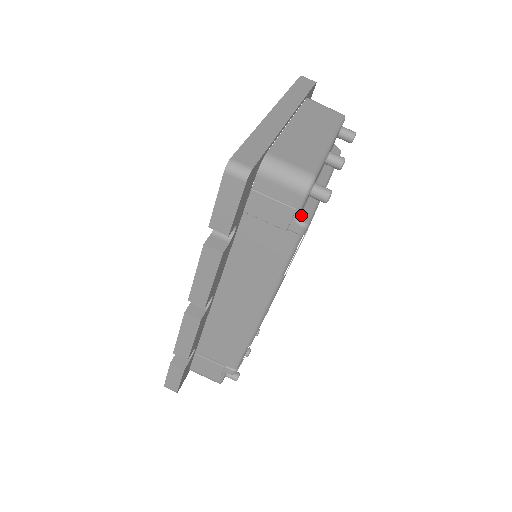
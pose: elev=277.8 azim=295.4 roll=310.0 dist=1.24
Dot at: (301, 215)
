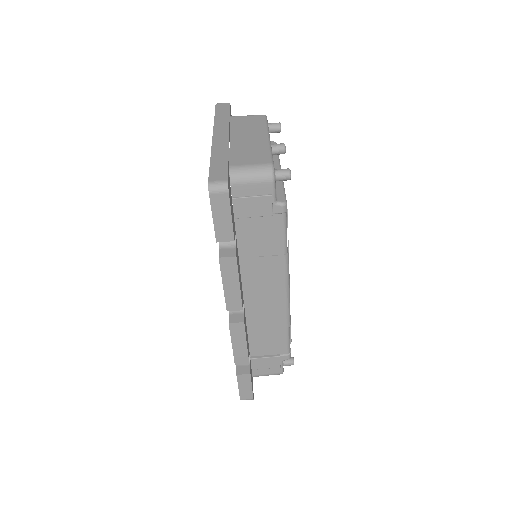
Dot at: (277, 198)
